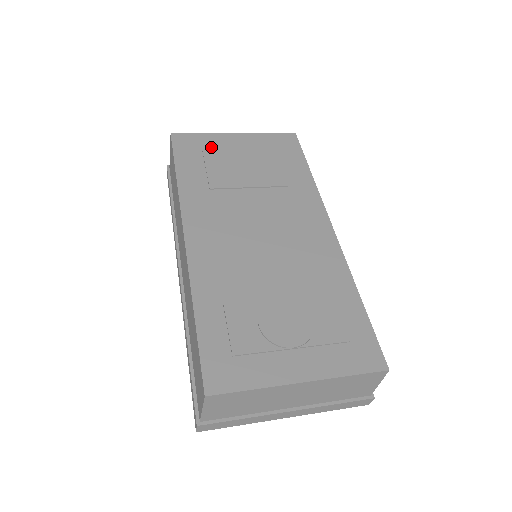
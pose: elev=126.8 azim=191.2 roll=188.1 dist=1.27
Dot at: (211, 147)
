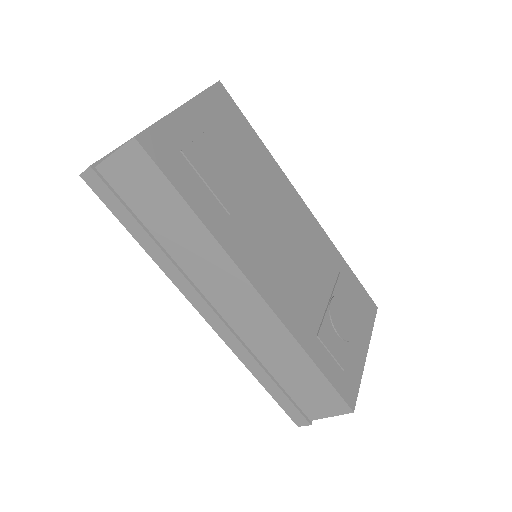
Dot at: (185, 143)
